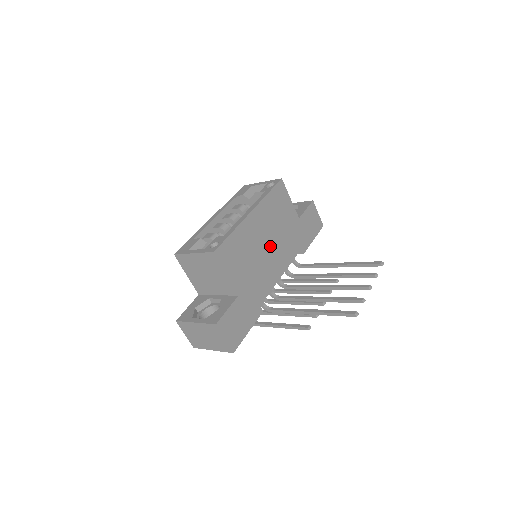
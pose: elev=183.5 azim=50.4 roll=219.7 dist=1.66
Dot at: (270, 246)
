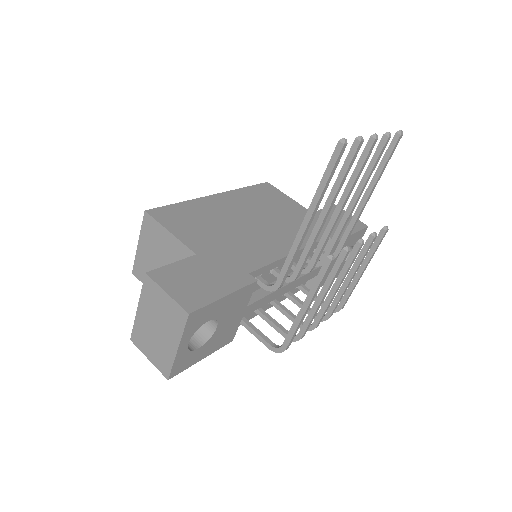
Dot at: (259, 224)
